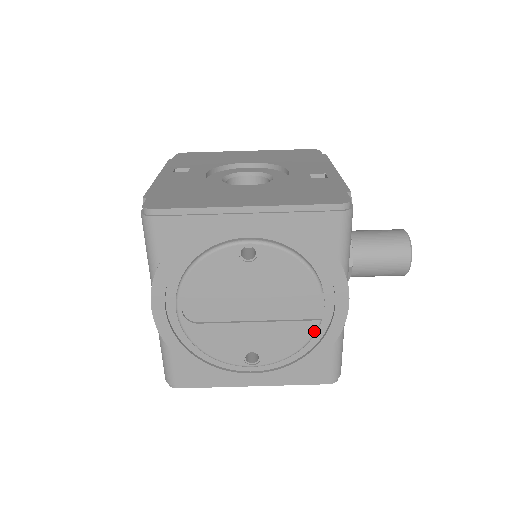
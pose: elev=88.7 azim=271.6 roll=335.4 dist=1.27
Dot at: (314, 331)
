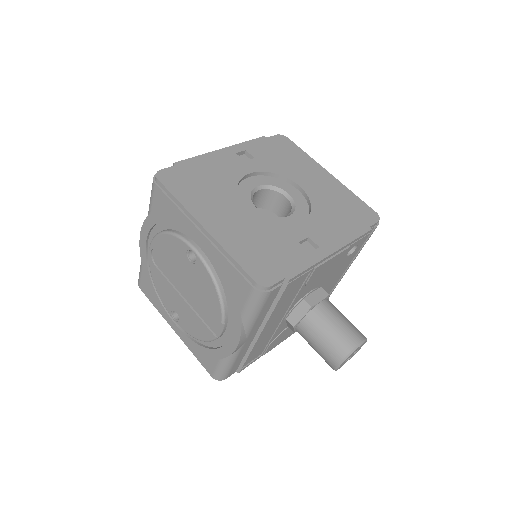
Dot at: (210, 339)
